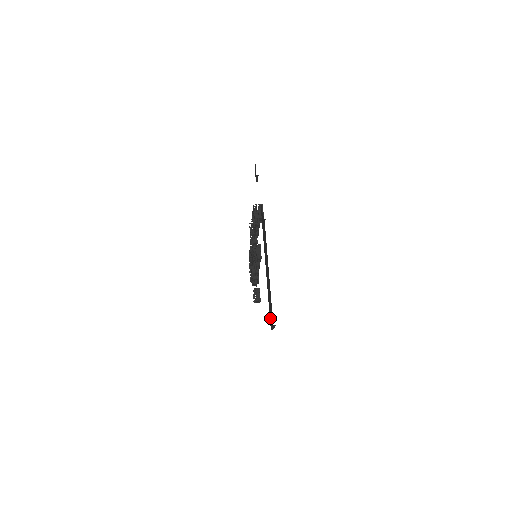
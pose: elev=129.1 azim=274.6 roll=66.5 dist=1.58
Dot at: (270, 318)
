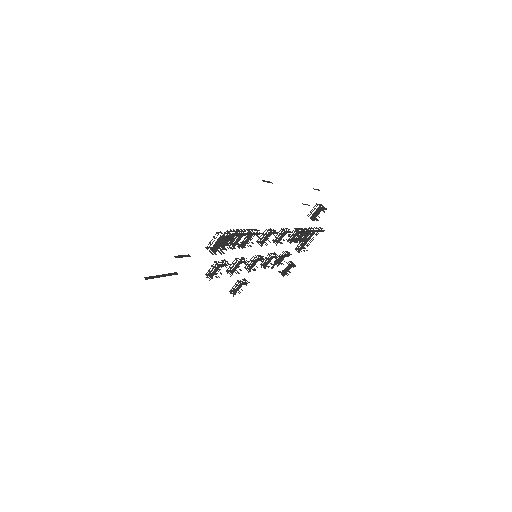
Dot at: occluded
